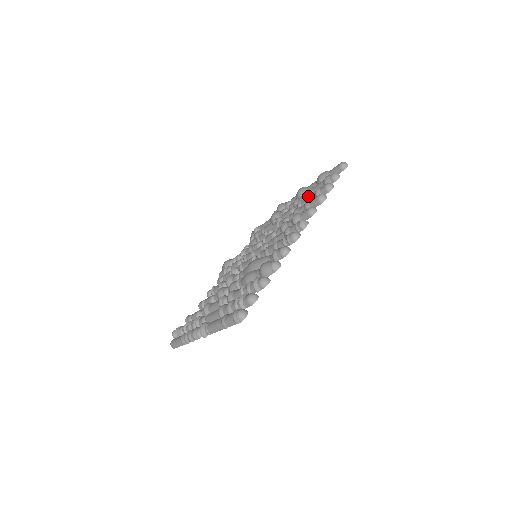
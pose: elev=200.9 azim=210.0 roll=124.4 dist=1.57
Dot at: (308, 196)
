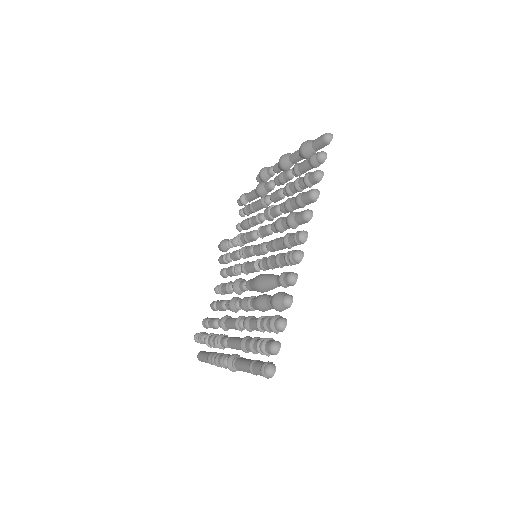
Dot at: (296, 183)
